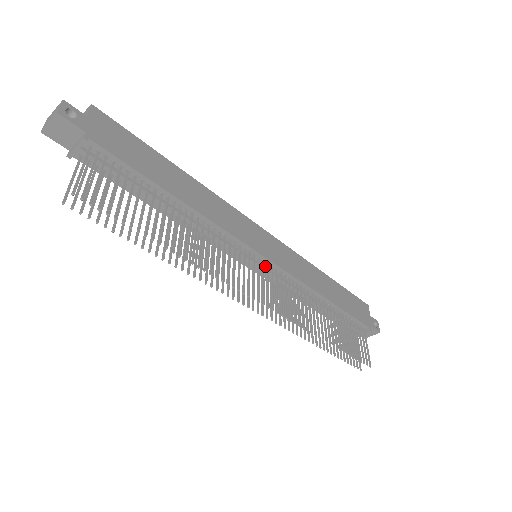
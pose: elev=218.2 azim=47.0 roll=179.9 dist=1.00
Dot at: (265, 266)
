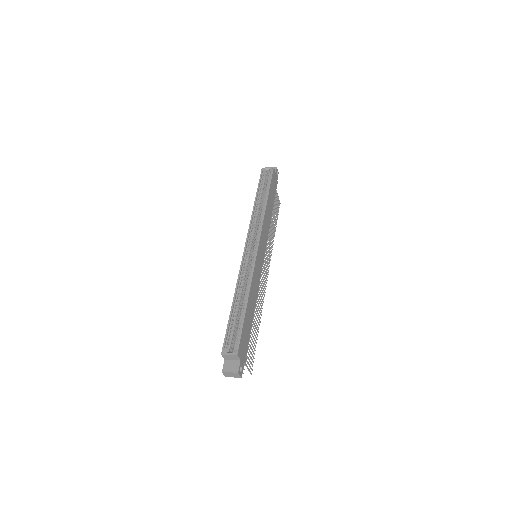
Dot at: occluded
